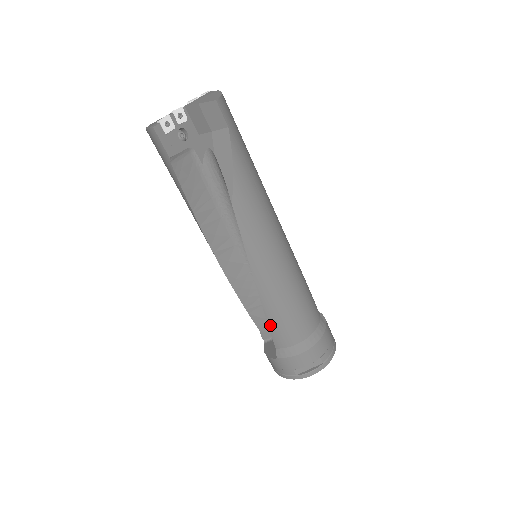
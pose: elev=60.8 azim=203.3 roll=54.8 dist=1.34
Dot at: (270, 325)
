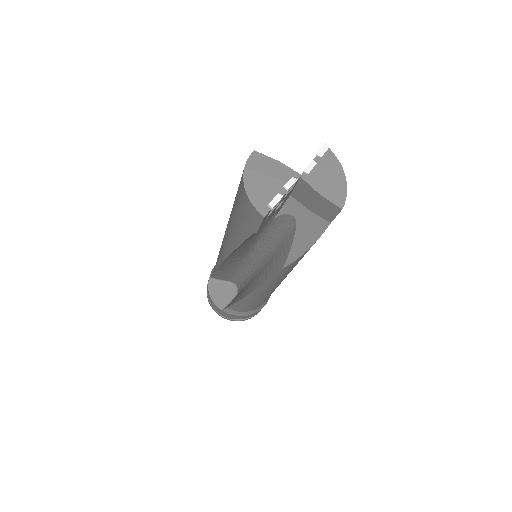
Dot at: (237, 304)
